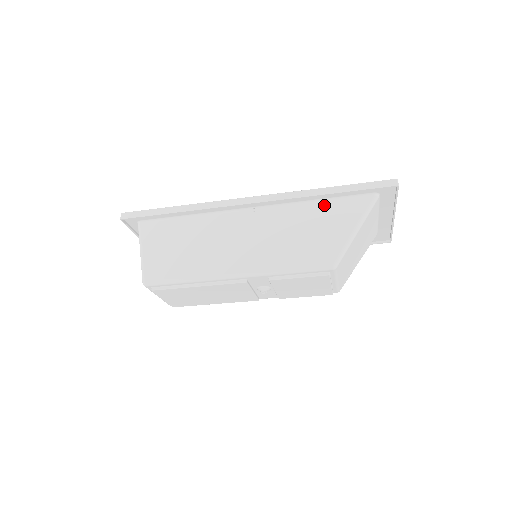
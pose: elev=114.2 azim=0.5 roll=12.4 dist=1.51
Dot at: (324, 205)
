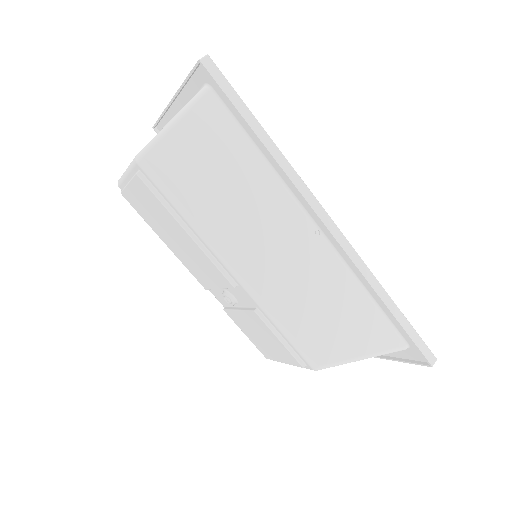
Dot at: (369, 306)
